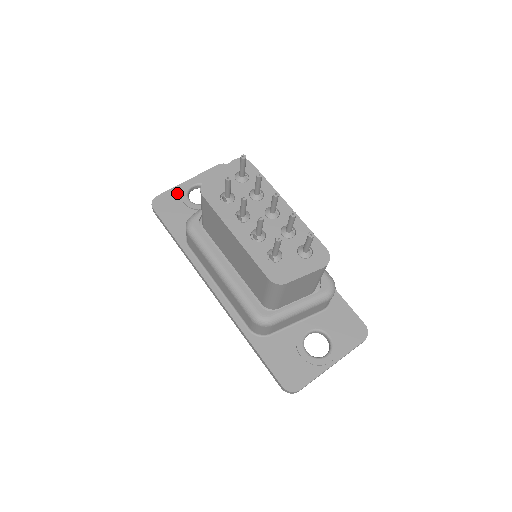
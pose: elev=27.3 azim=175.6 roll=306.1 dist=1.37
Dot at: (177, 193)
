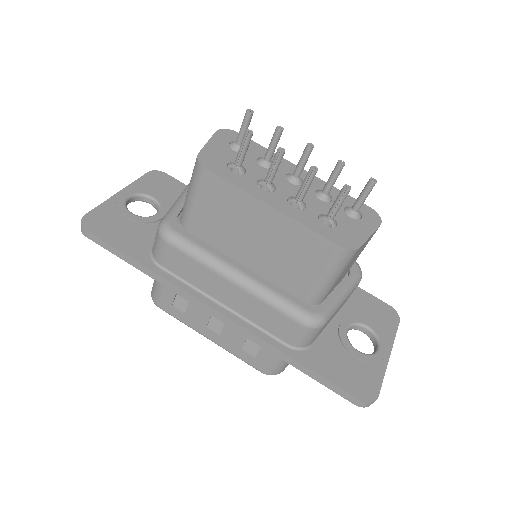
Dot at: (112, 208)
